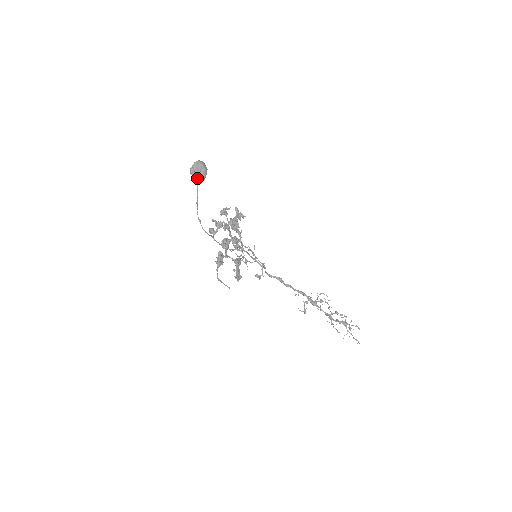
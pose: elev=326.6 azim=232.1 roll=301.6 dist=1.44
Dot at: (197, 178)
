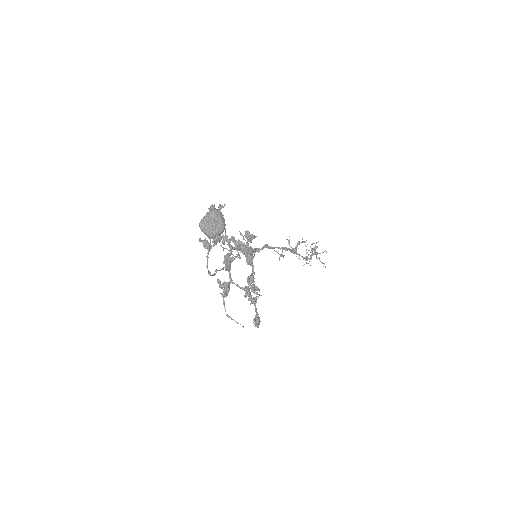
Dot at: (212, 238)
